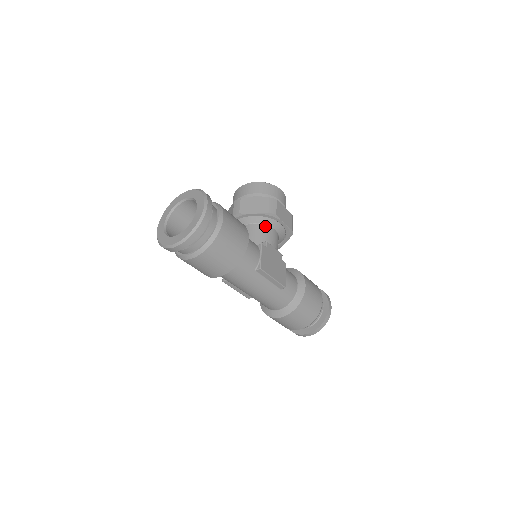
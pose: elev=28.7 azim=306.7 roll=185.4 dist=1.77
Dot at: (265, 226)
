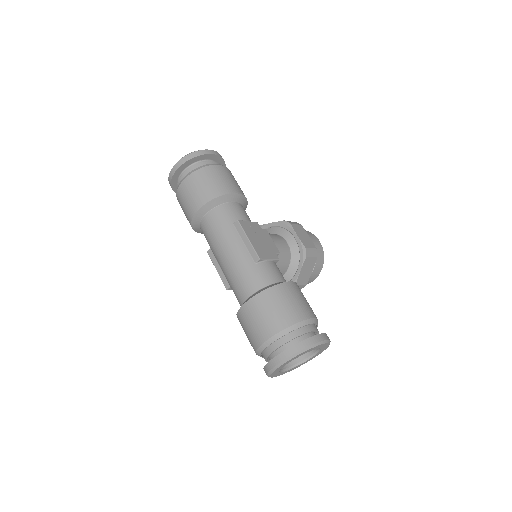
Dot at: (278, 235)
